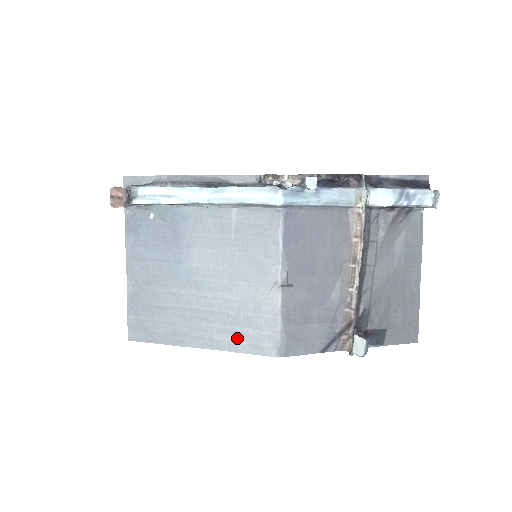
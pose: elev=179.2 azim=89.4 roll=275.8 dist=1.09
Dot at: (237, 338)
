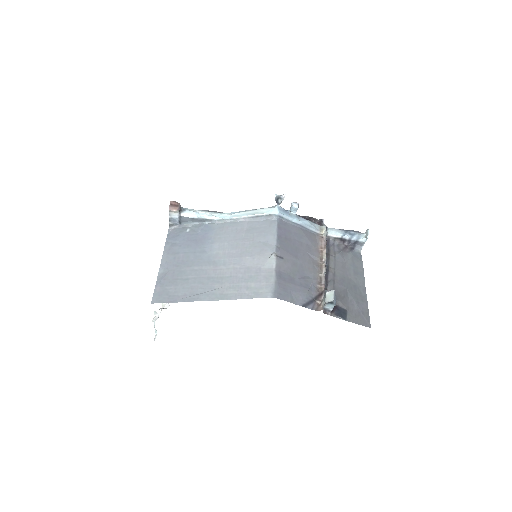
Dot at: (242, 290)
